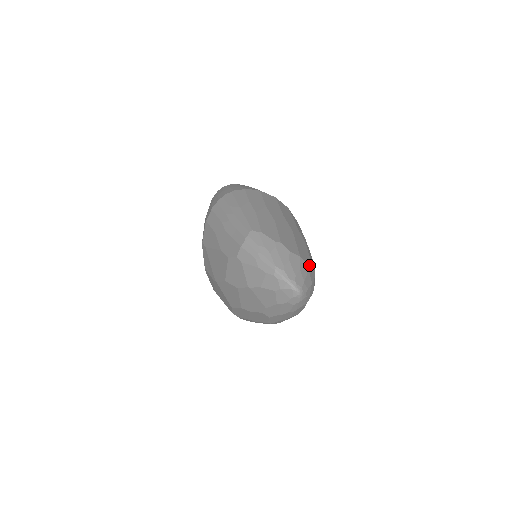
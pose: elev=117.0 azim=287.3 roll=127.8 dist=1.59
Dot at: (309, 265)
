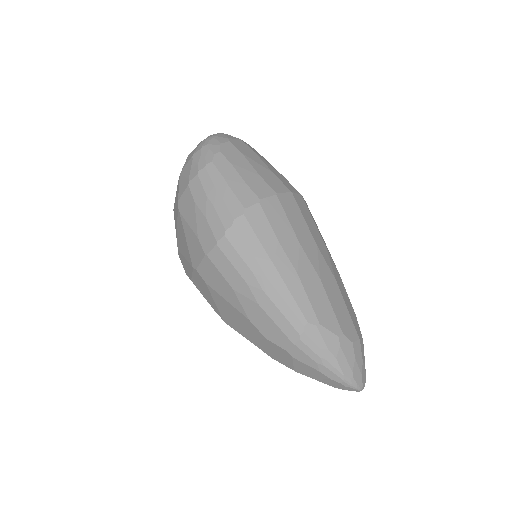
Dot at: (360, 332)
